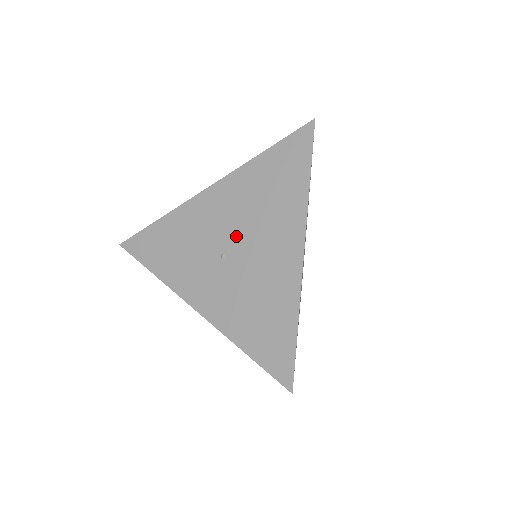
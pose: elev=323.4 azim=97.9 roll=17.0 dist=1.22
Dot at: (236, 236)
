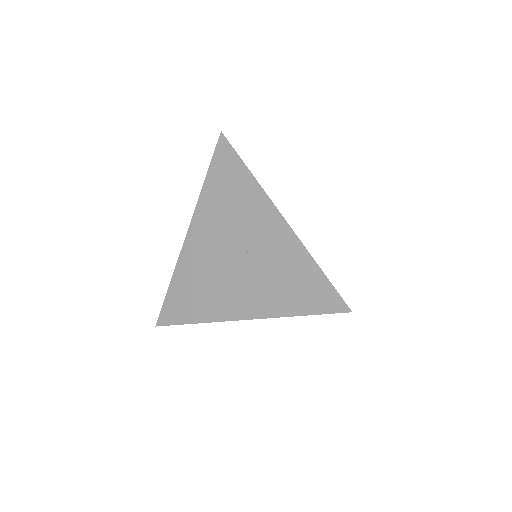
Dot at: occluded
